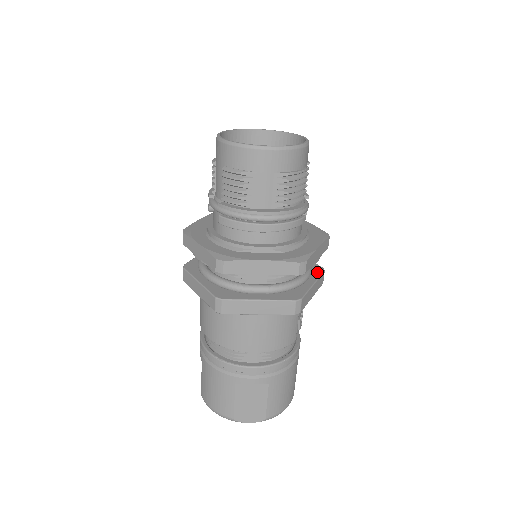
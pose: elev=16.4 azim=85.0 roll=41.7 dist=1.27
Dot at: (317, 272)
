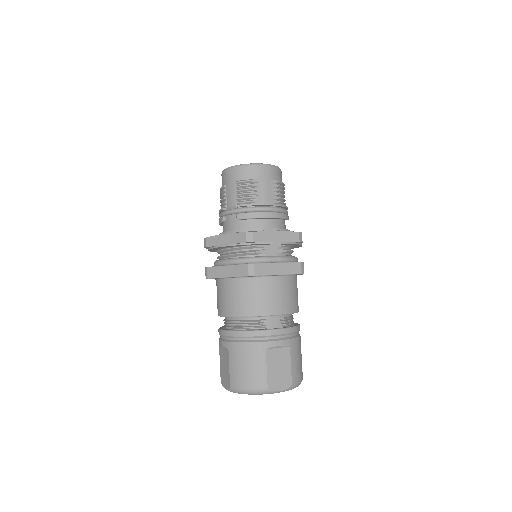
Dot at: occluded
